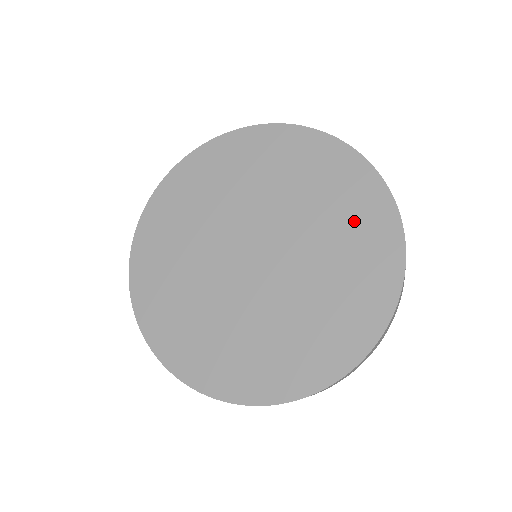
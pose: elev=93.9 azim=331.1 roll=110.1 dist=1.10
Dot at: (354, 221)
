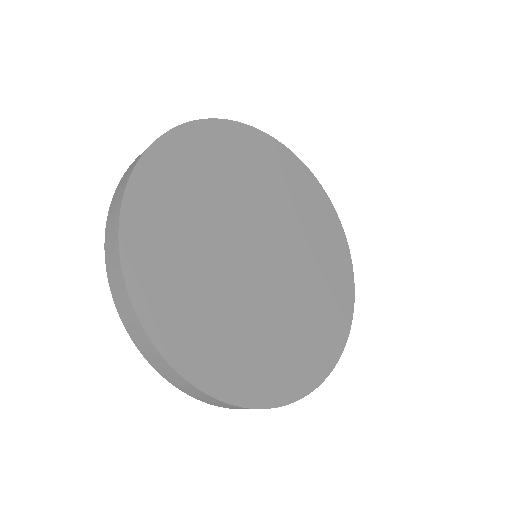
Dot at: (311, 210)
